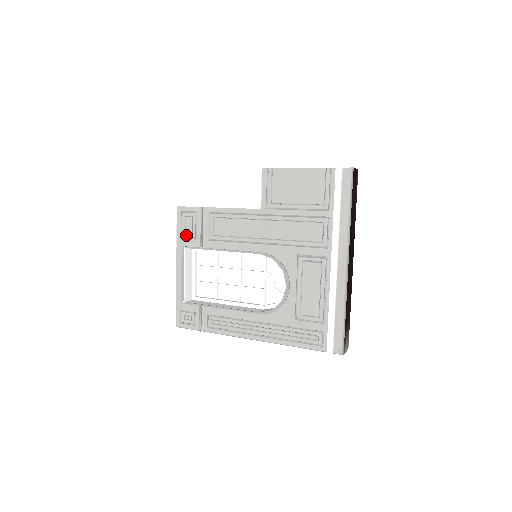
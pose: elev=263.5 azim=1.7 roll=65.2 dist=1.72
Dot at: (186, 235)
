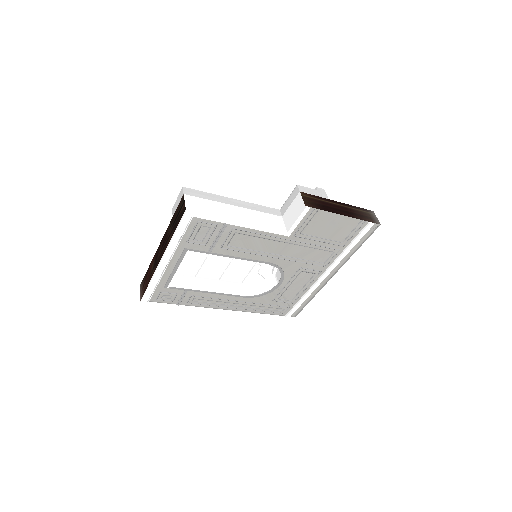
Dot at: (194, 240)
